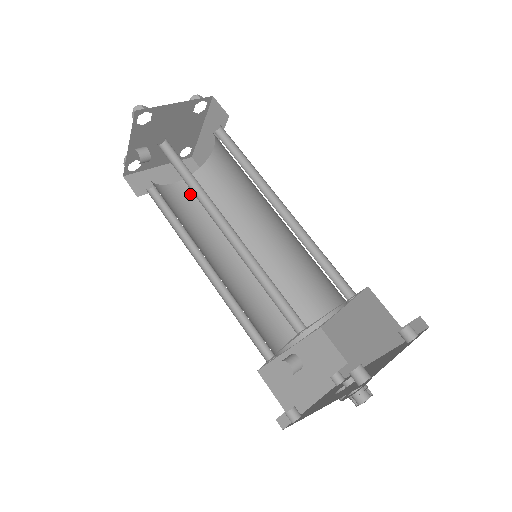
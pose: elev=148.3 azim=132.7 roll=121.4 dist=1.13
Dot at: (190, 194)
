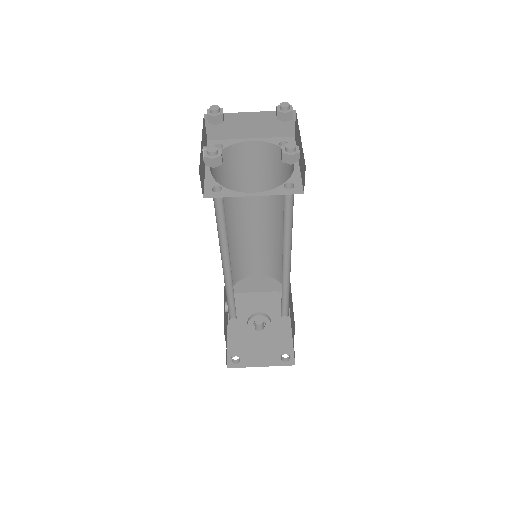
Dot at: (259, 158)
